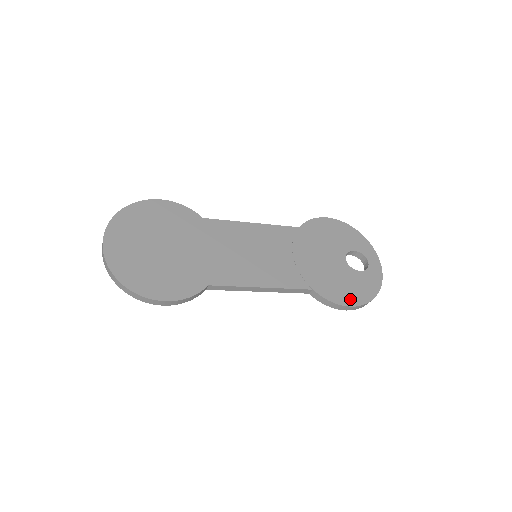
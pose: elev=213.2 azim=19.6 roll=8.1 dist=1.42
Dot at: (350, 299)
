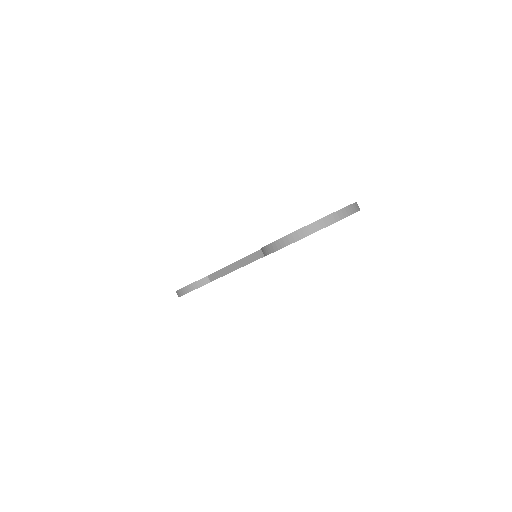
Dot at: occluded
